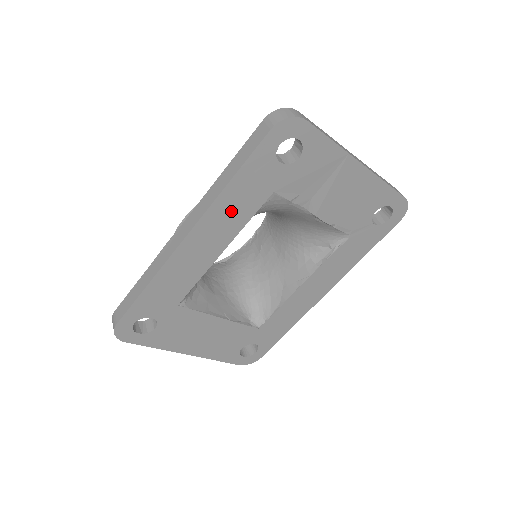
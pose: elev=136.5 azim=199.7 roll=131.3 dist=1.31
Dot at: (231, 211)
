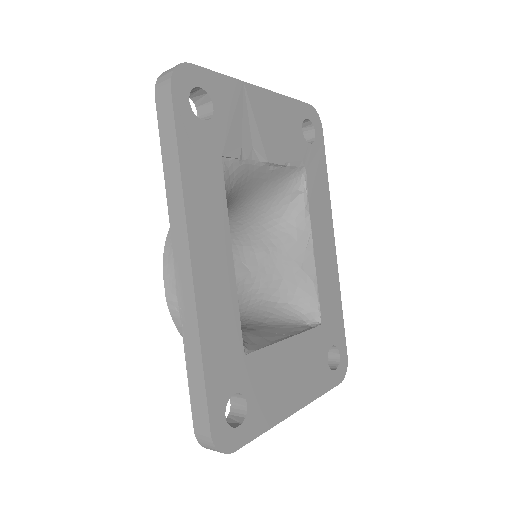
Dot at: (205, 202)
